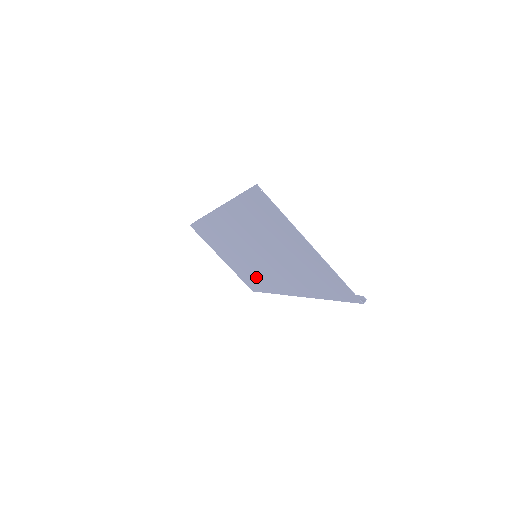
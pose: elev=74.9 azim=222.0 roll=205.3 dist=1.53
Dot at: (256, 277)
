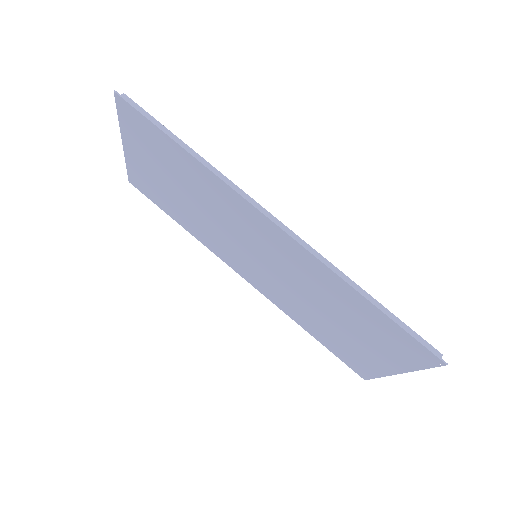
Dot at: (191, 220)
